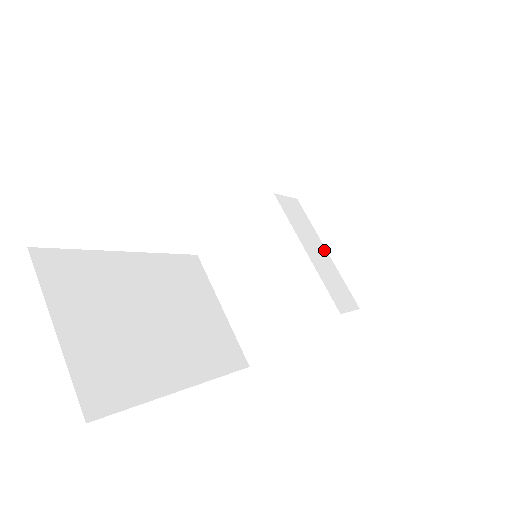
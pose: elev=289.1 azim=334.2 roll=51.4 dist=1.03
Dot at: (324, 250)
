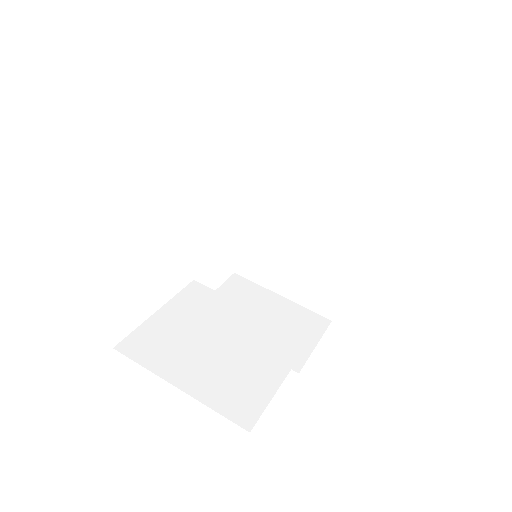
Dot at: occluded
